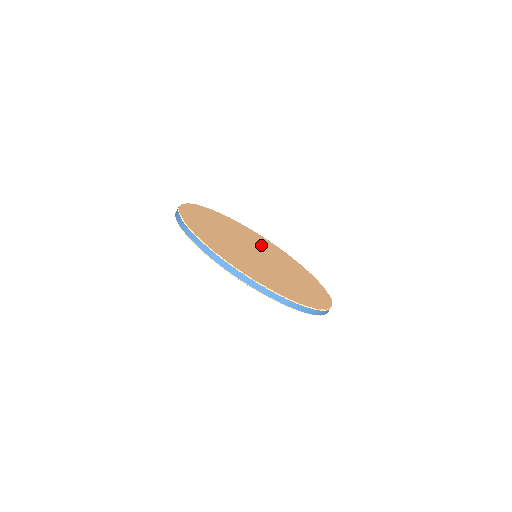
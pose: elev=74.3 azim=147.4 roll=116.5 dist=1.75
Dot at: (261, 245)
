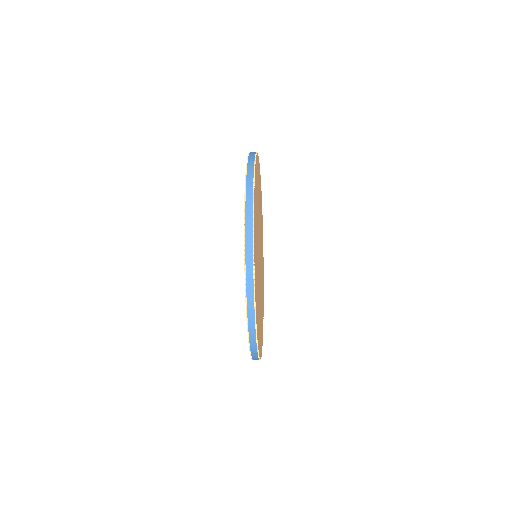
Dot at: occluded
